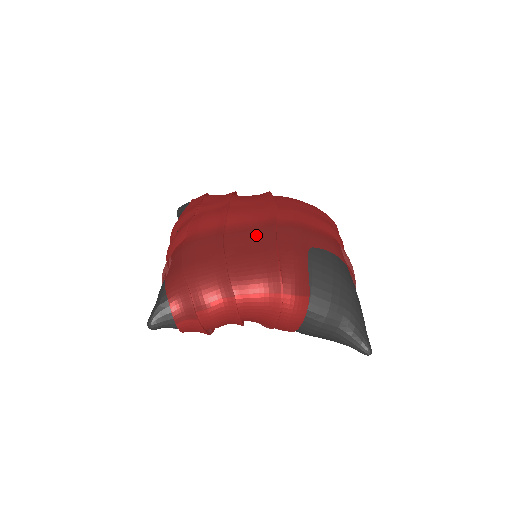
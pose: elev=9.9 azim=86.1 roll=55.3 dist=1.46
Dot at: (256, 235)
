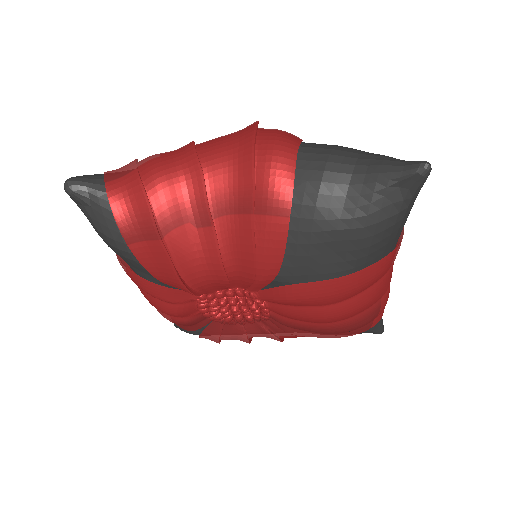
Dot at: occluded
